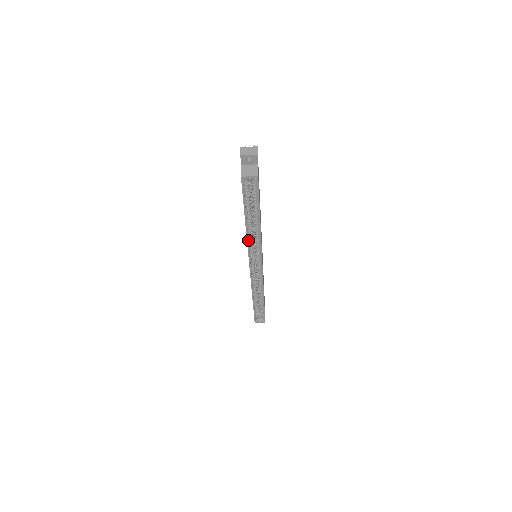
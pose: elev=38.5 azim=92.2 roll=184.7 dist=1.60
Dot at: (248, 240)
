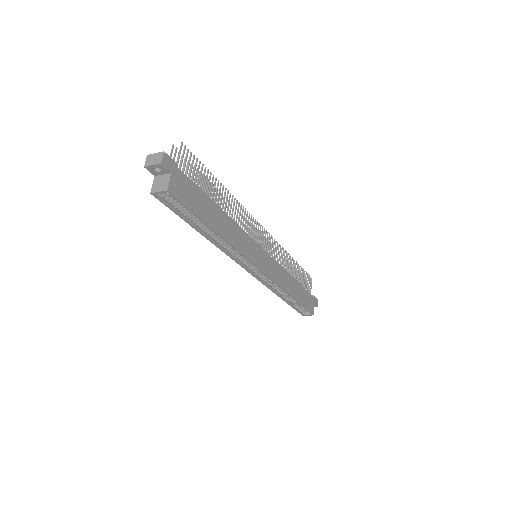
Dot at: (221, 248)
